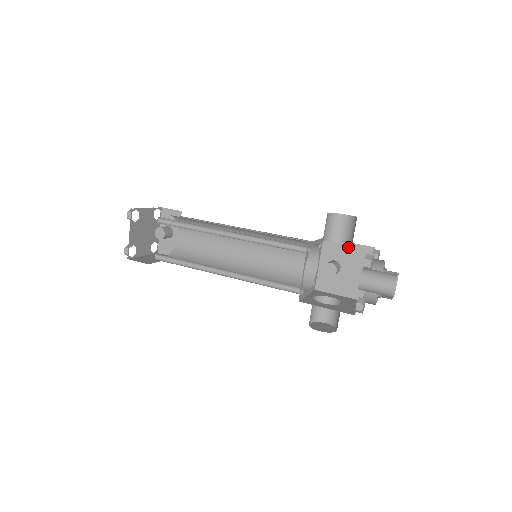
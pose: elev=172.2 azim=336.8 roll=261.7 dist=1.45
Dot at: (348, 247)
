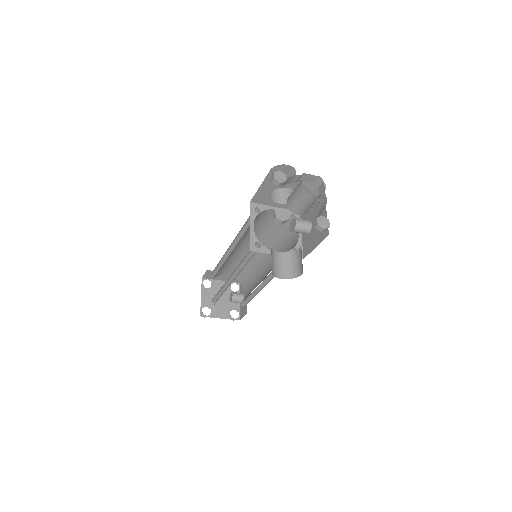
Dot at: occluded
